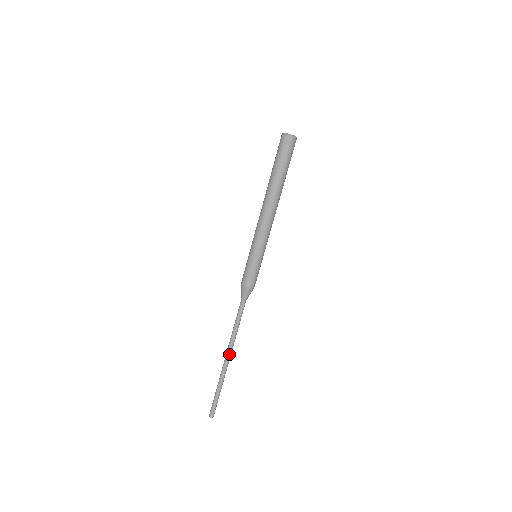
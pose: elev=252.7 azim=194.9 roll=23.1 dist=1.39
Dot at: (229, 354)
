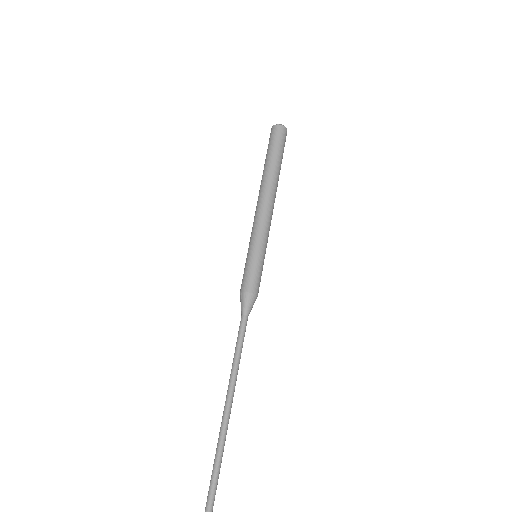
Dot at: (228, 401)
